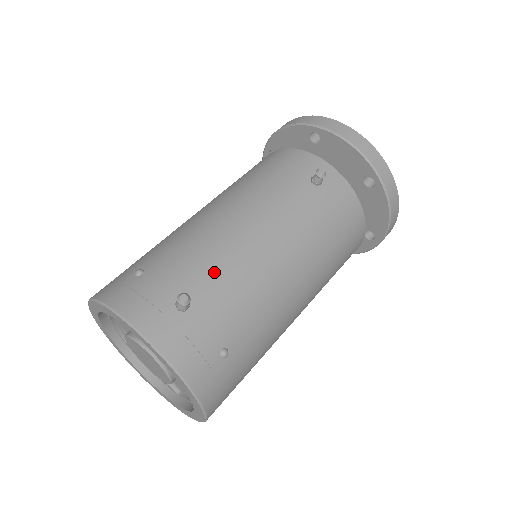
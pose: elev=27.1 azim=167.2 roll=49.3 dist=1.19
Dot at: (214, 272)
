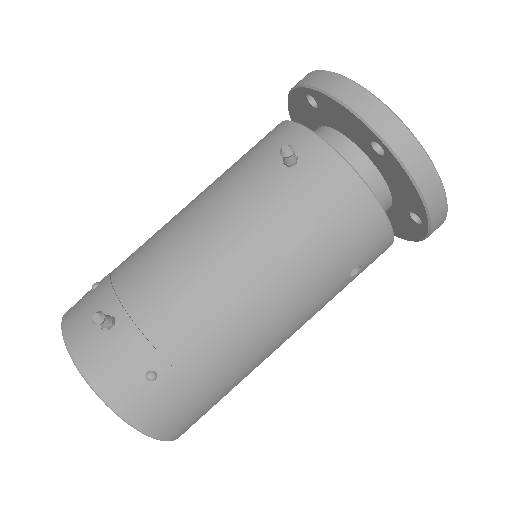
Dot at: (146, 286)
